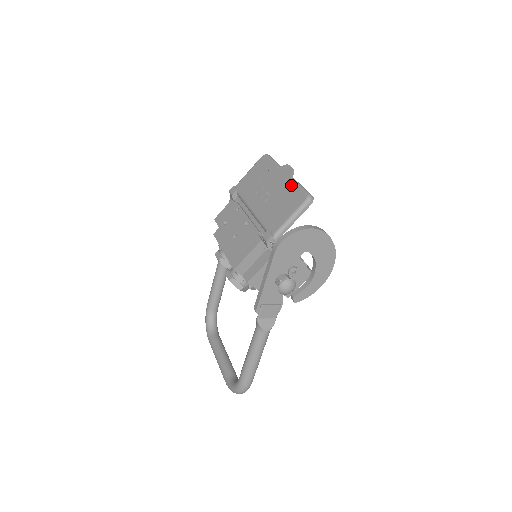
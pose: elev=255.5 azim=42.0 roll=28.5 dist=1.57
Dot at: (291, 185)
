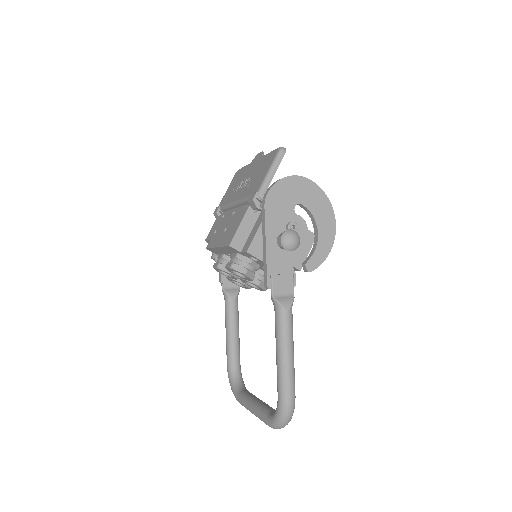
Dot at: (264, 158)
